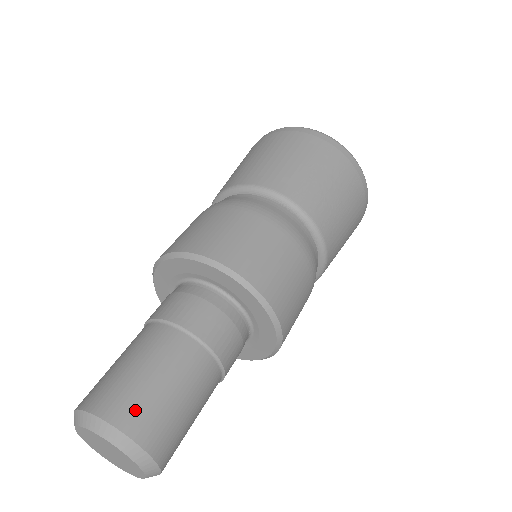
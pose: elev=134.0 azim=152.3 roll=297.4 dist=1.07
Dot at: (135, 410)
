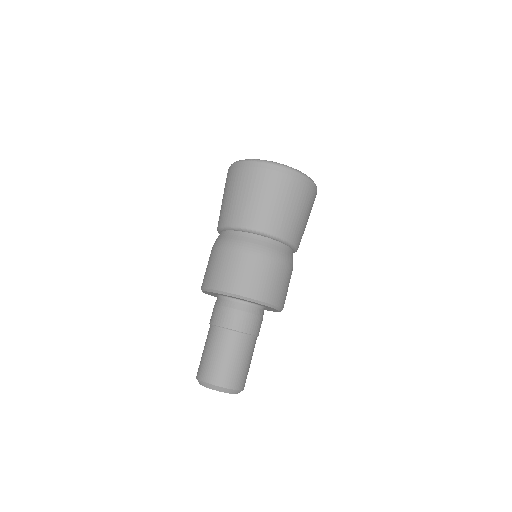
Dot at: (245, 380)
